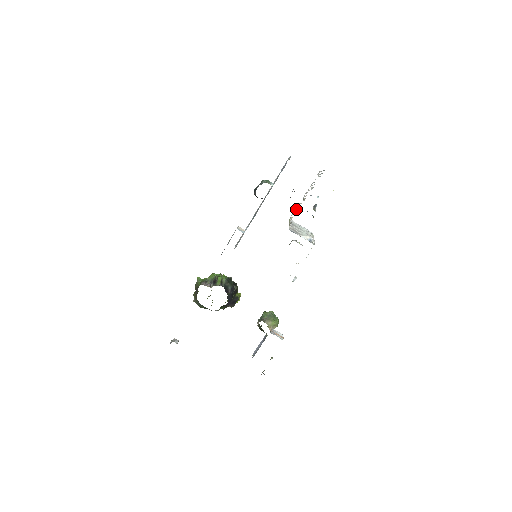
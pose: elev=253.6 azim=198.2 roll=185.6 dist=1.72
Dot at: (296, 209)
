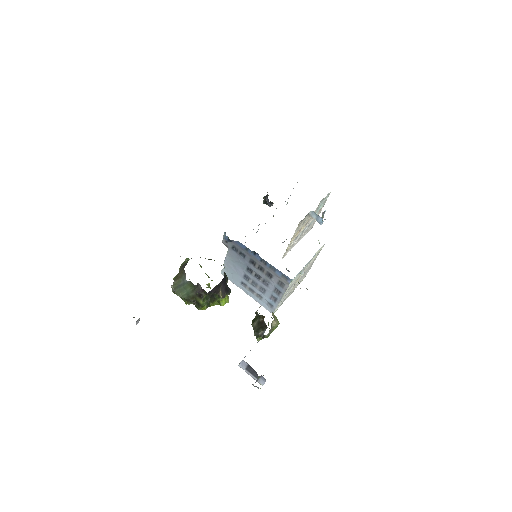
Dot at: (295, 238)
